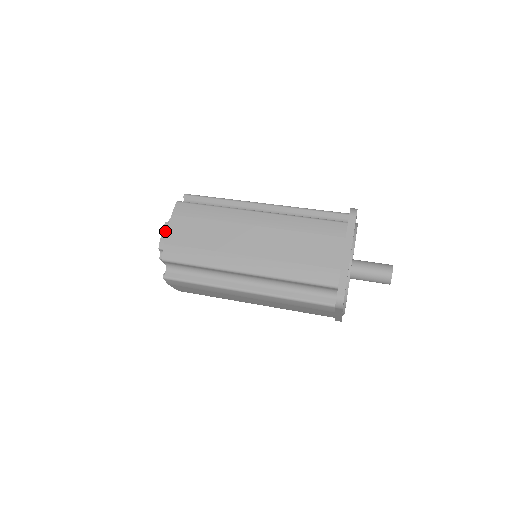
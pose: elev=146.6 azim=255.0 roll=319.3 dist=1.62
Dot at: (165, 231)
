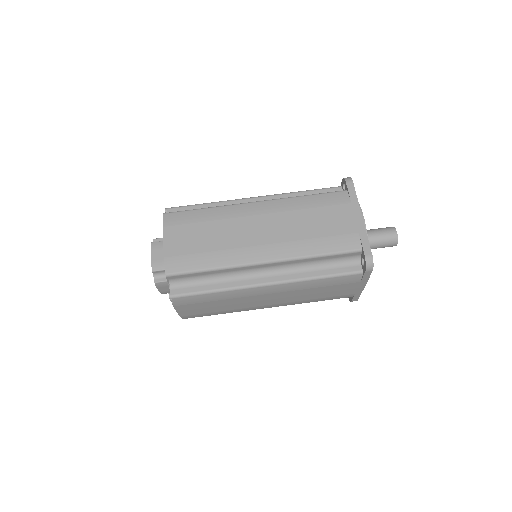
Dot at: (154, 251)
